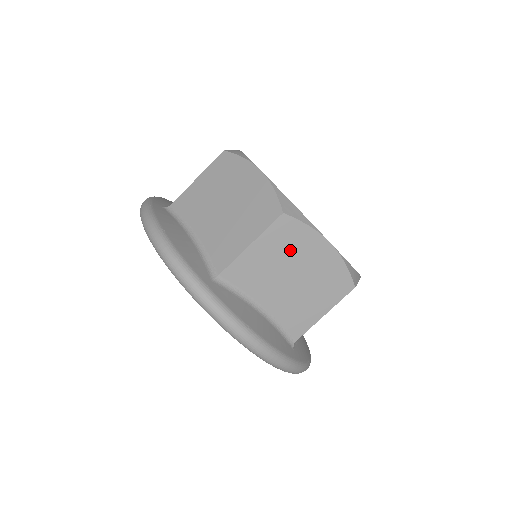
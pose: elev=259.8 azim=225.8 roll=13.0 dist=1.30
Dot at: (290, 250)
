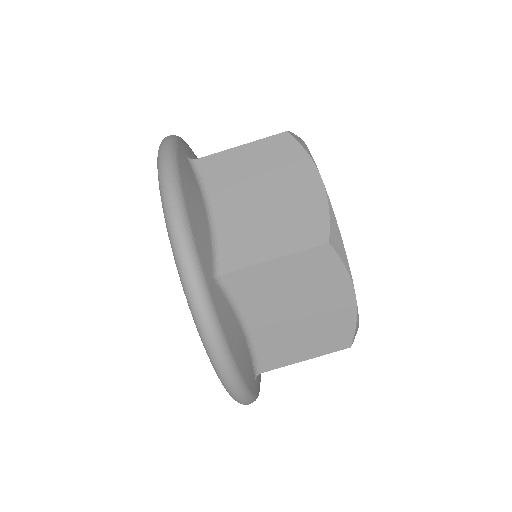
Dot at: (275, 167)
